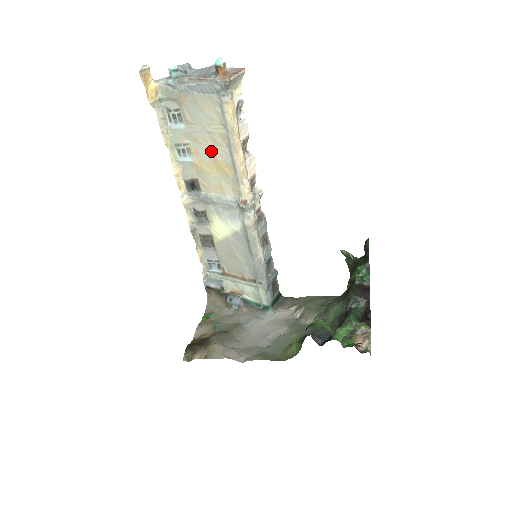
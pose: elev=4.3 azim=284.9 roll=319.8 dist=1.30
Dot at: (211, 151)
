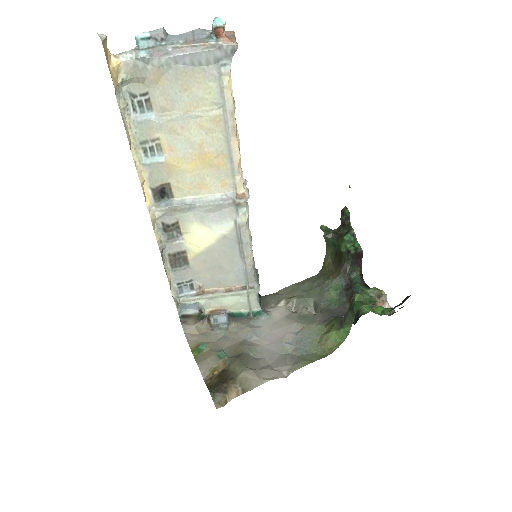
Dot at: (196, 141)
